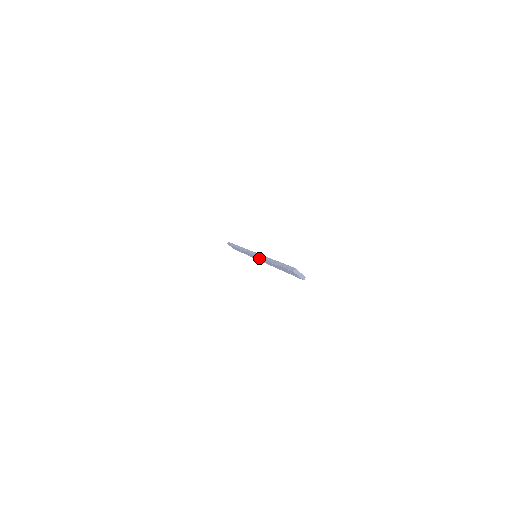
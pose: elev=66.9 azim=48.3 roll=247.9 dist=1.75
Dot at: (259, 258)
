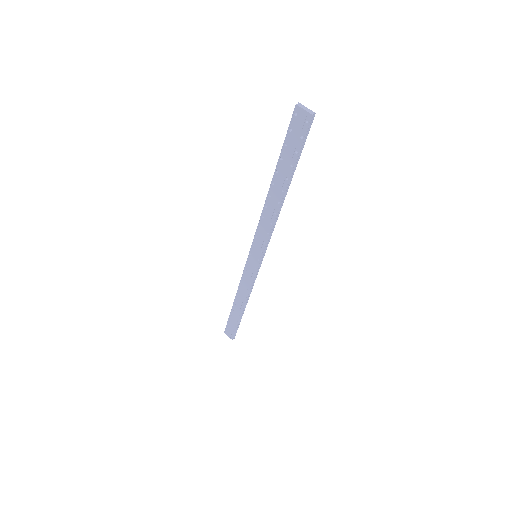
Dot at: (259, 236)
